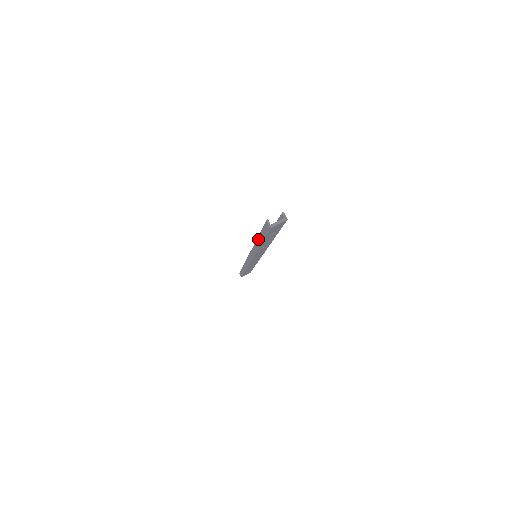
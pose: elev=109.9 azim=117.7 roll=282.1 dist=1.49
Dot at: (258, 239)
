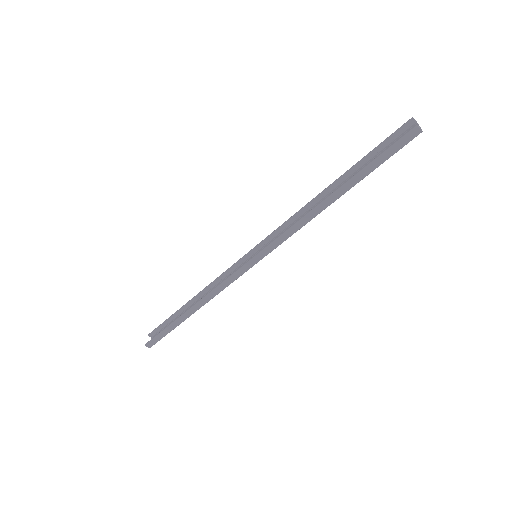
Dot at: (344, 186)
